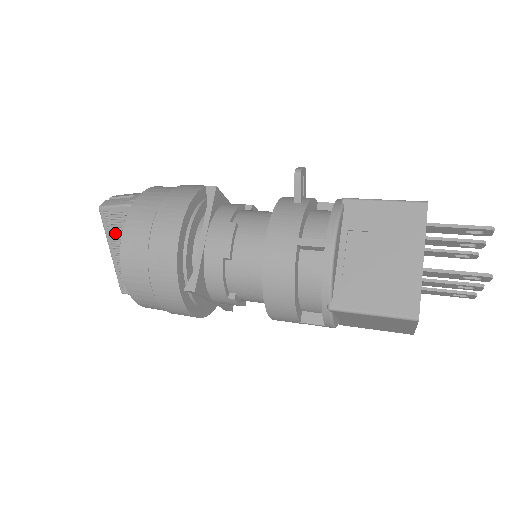
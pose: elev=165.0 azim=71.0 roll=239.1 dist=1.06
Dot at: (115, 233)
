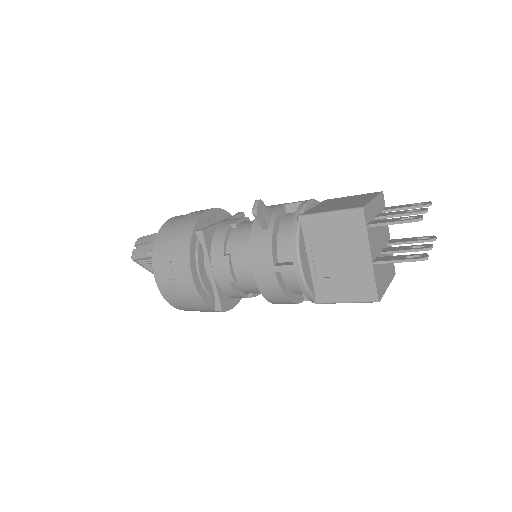
Dot at: (152, 269)
